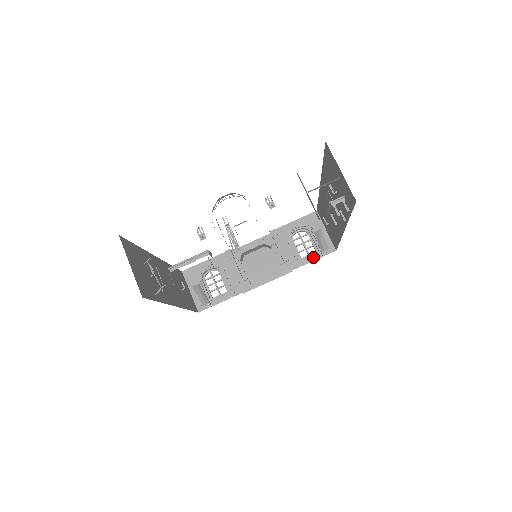
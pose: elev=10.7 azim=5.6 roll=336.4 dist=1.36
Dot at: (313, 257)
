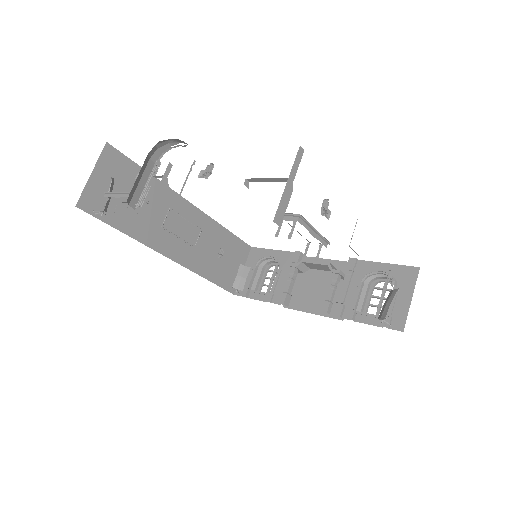
Dot at: (372, 320)
